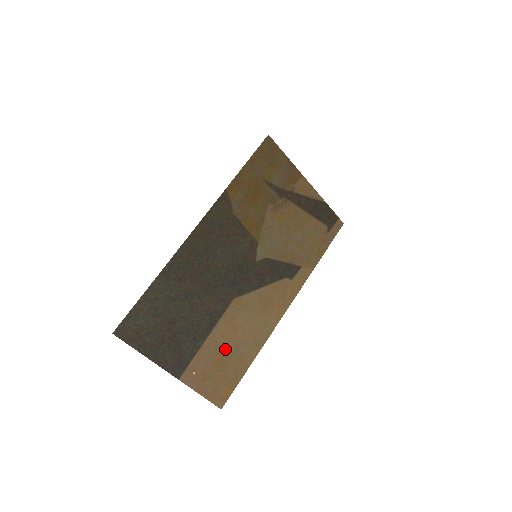
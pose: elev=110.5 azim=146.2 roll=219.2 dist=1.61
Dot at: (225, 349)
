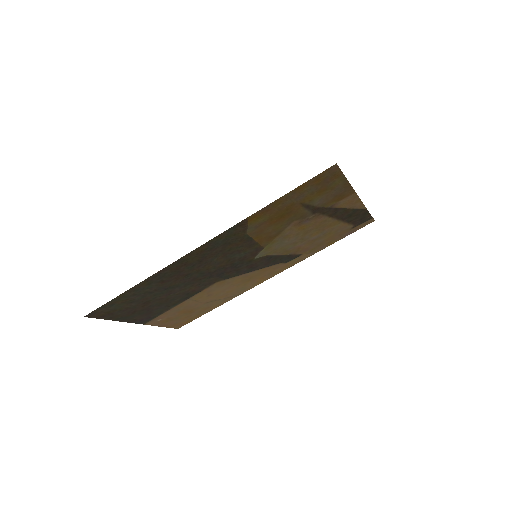
Dot at: (194, 306)
